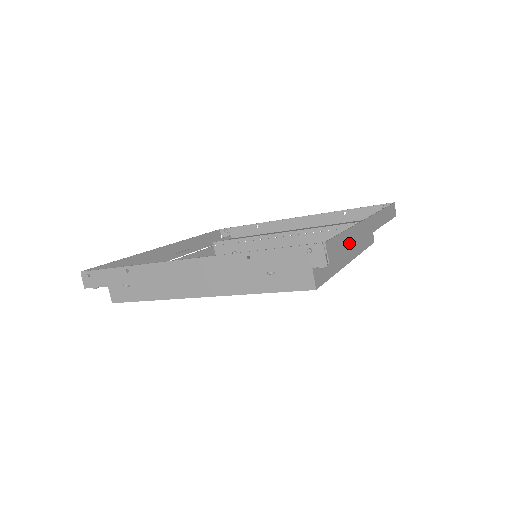
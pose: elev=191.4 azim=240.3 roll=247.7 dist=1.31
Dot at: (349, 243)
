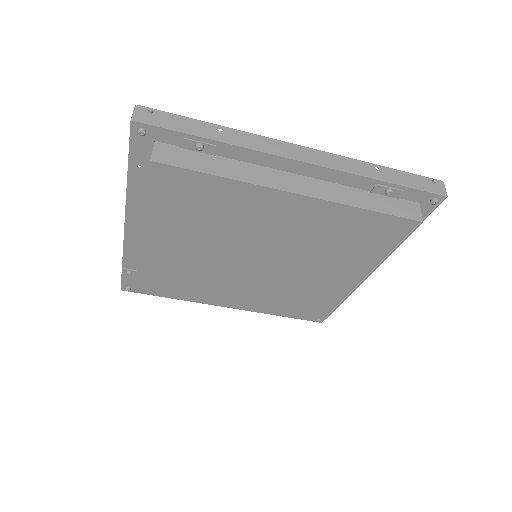
Dot at: occluded
